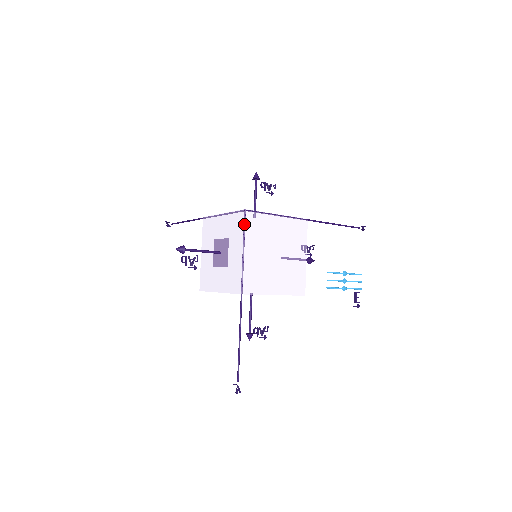
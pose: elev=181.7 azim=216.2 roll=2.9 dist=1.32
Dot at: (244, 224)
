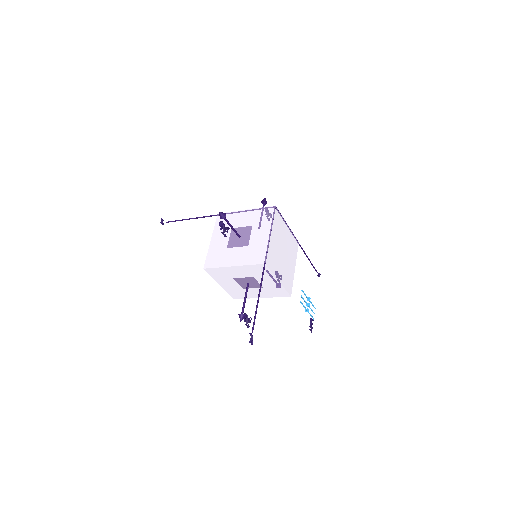
Dot at: (274, 215)
